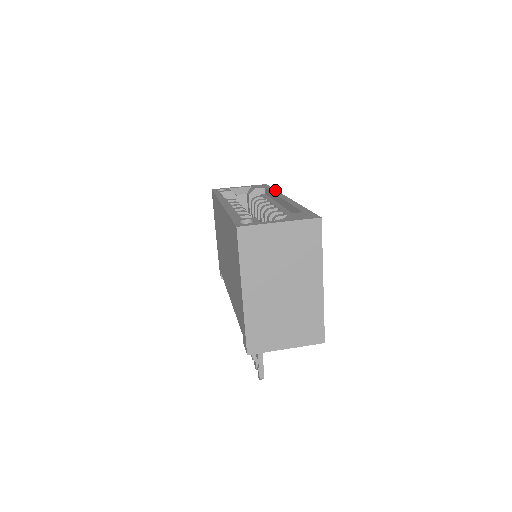
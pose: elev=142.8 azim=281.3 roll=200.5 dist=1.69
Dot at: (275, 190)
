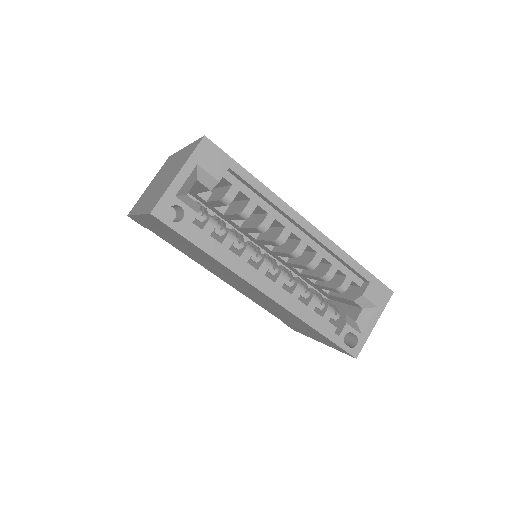
Dot at: (263, 186)
